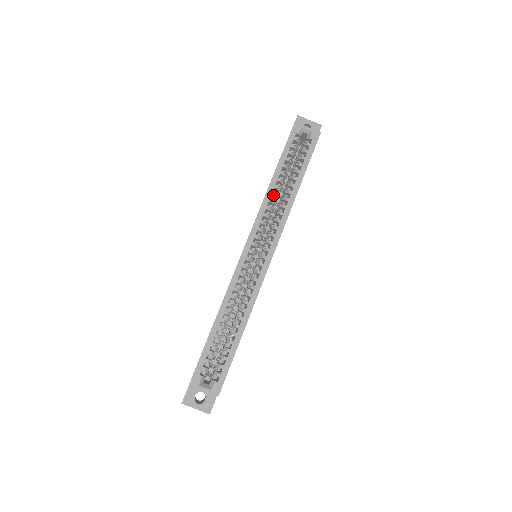
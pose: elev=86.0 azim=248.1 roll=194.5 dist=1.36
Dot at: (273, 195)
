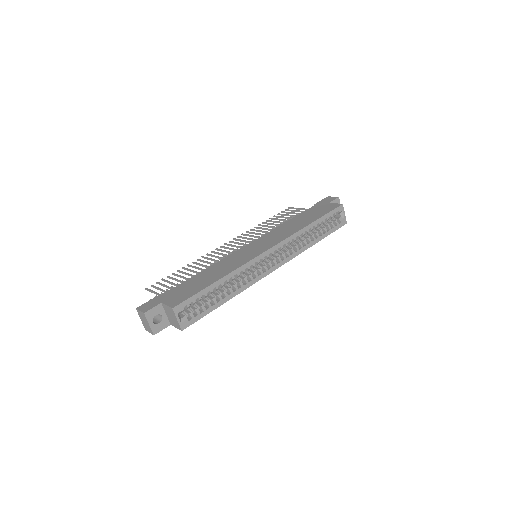
Dot at: (303, 234)
